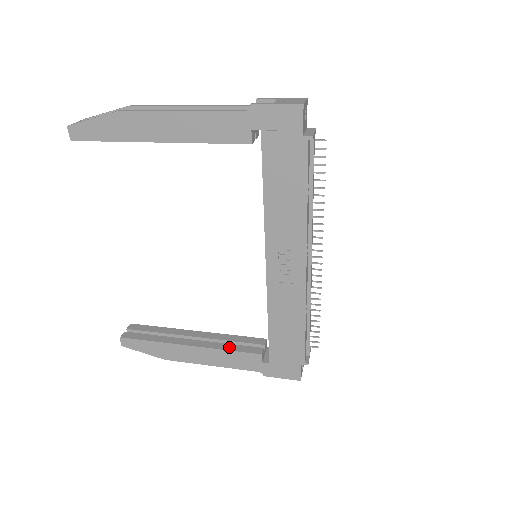
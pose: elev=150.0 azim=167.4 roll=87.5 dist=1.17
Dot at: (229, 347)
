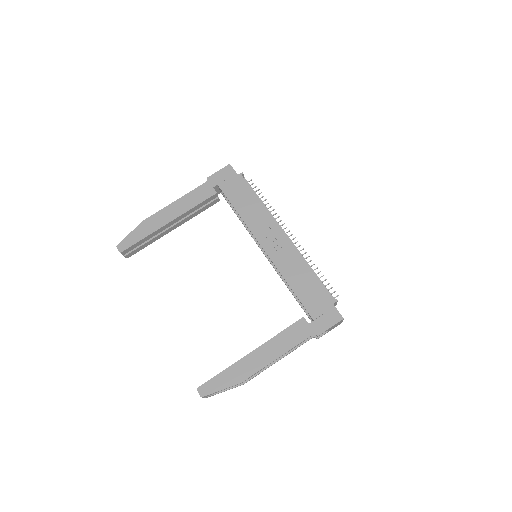
Dot at: (280, 333)
